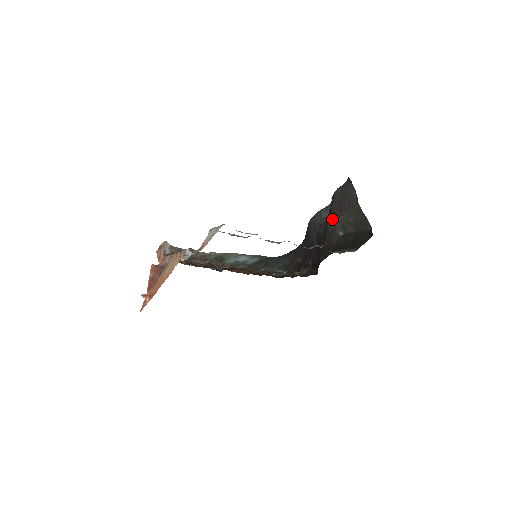
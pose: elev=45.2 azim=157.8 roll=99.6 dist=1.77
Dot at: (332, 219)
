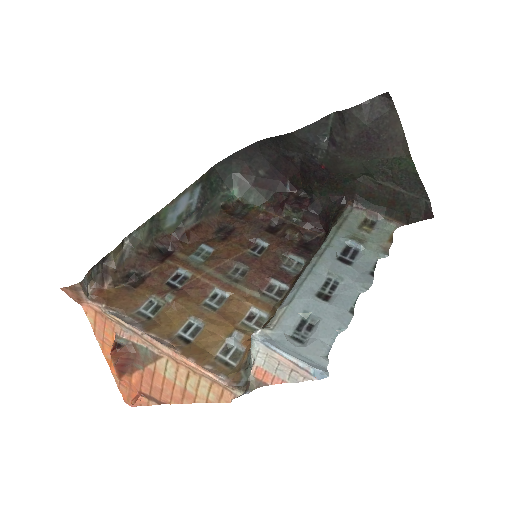
Dot at: (349, 157)
